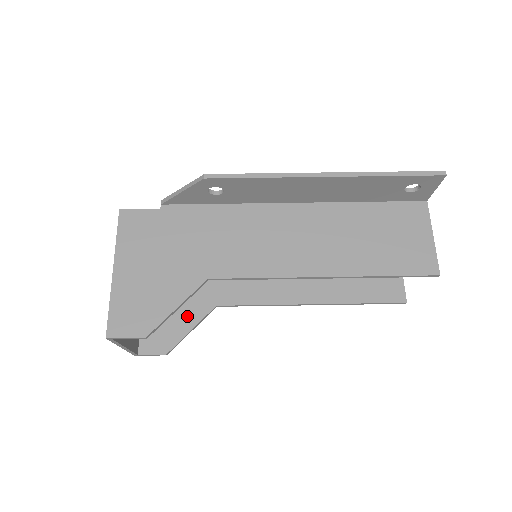
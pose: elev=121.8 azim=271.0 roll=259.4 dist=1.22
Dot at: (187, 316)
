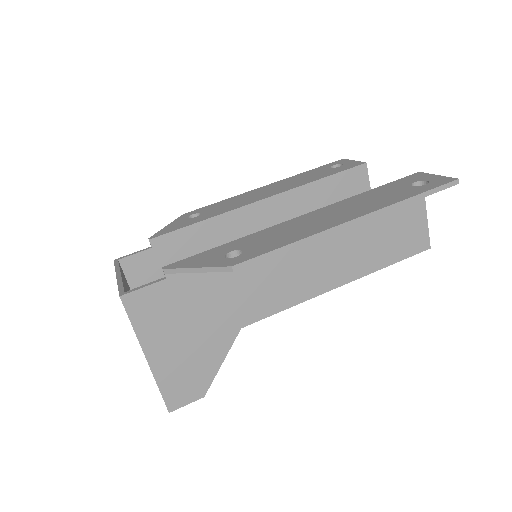
Dot at: occluded
